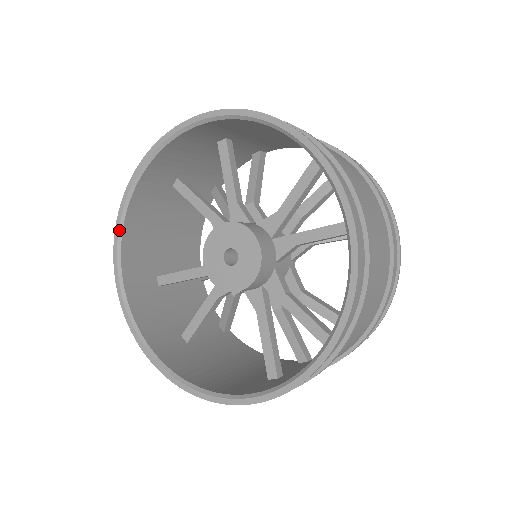
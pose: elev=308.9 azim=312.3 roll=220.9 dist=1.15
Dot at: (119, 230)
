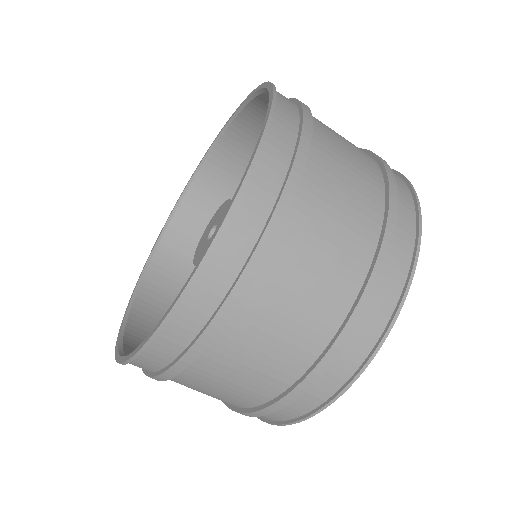
Dot at: (194, 174)
